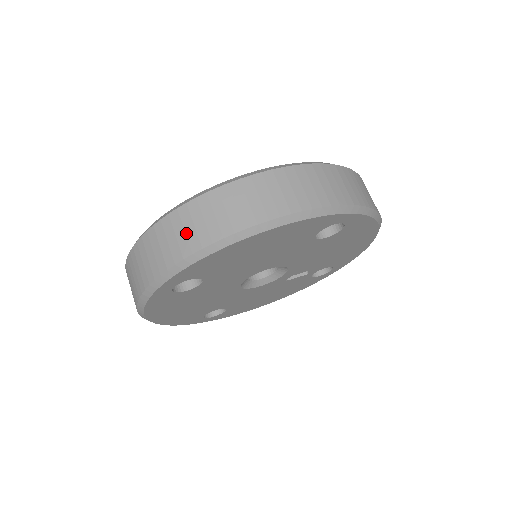
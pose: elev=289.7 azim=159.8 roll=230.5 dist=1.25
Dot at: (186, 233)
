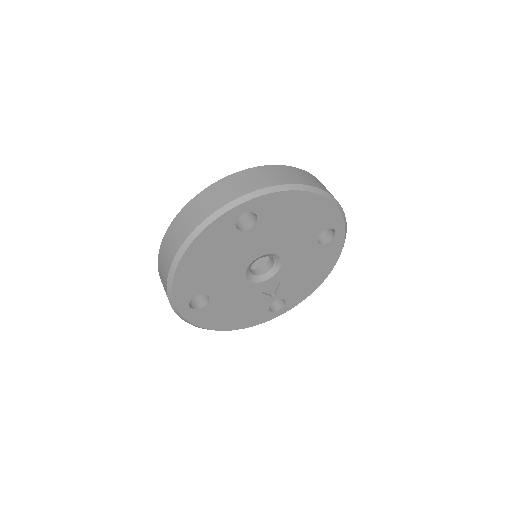
Dot at: (273, 176)
